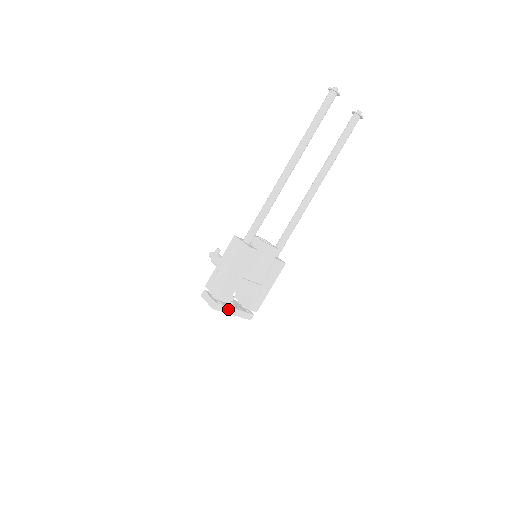
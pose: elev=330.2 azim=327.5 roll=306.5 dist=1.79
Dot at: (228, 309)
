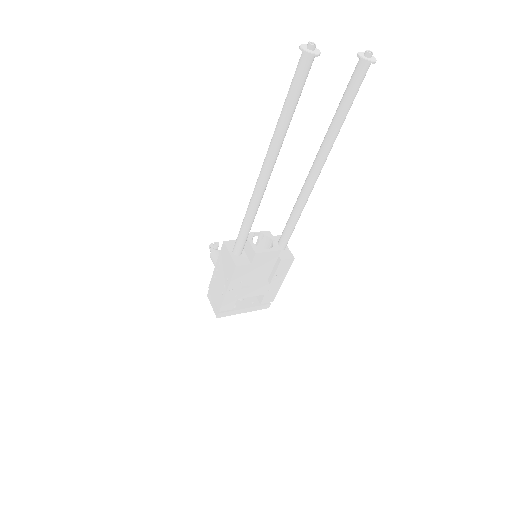
Dot at: (236, 311)
